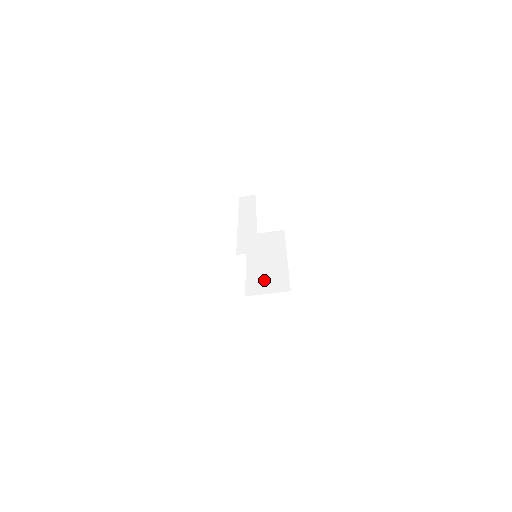
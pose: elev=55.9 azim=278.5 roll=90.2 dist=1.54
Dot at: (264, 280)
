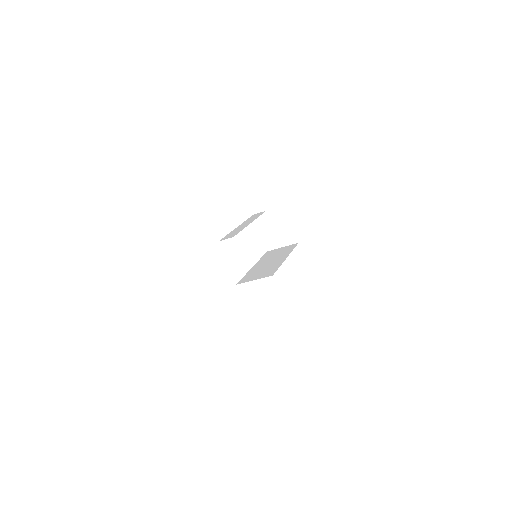
Dot at: (258, 273)
